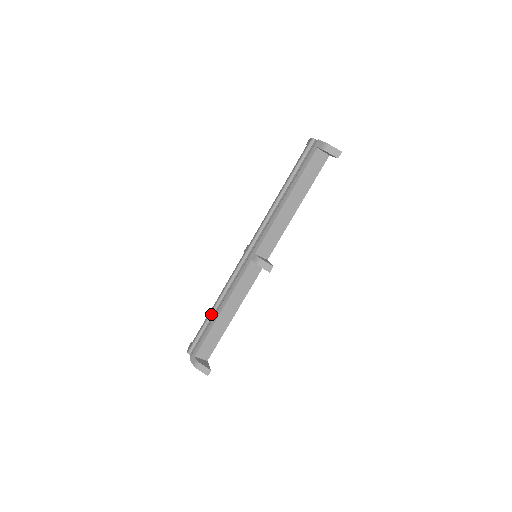
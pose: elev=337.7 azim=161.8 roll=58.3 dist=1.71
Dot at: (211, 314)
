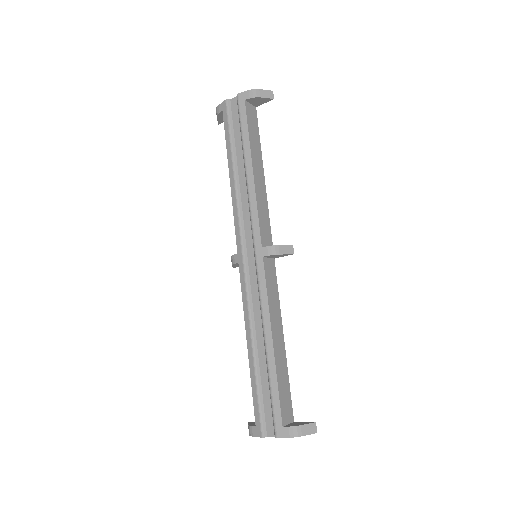
Dot at: (256, 362)
